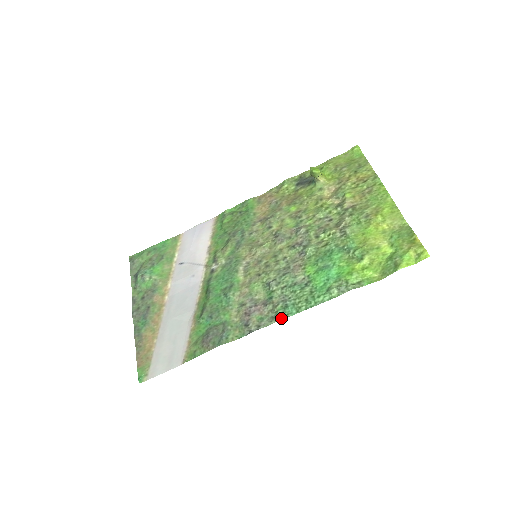
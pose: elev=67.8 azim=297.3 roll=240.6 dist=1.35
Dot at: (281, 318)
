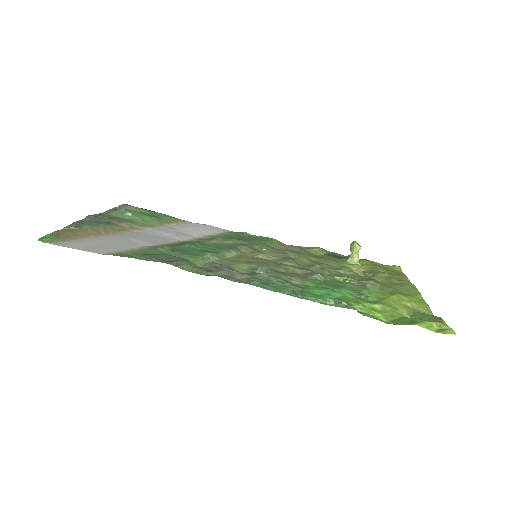
Dot at: (255, 284)
